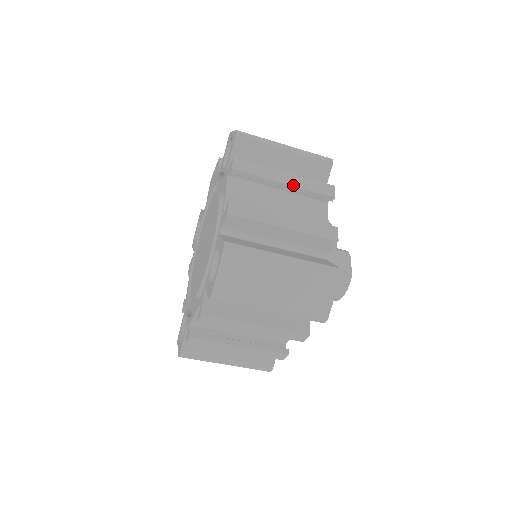
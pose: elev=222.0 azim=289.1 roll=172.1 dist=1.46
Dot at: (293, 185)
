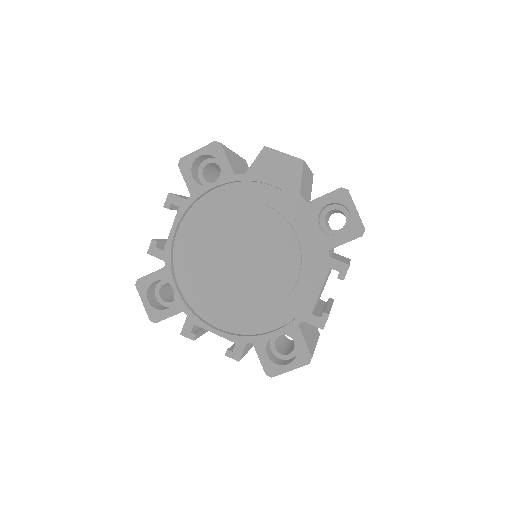
Dot at: occluded
